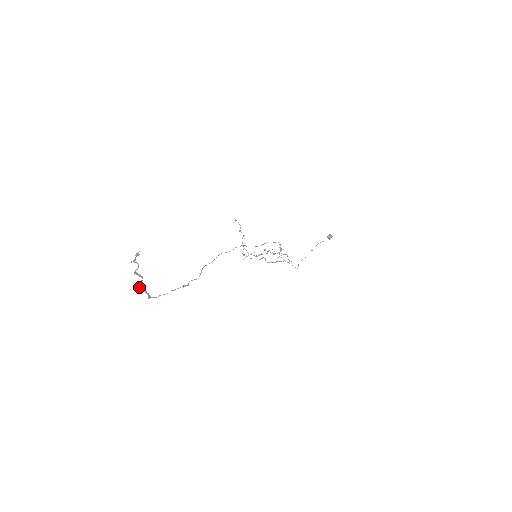
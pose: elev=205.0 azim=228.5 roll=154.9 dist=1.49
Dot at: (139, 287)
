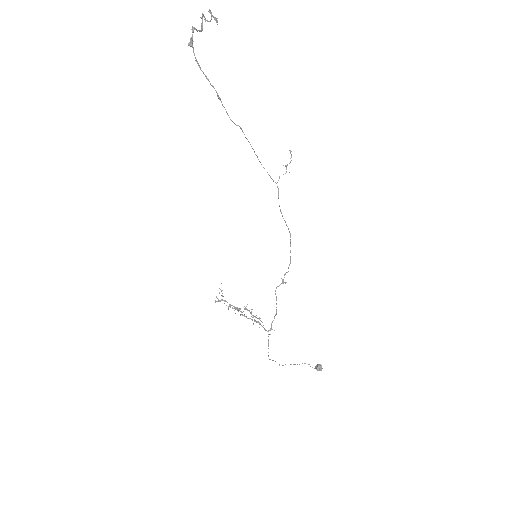
Dot at: (192, 29)
